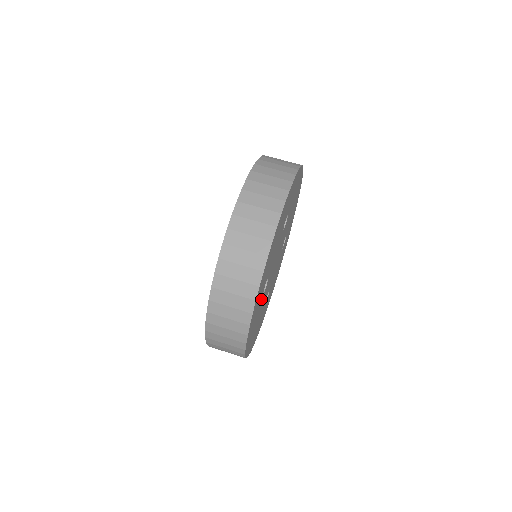
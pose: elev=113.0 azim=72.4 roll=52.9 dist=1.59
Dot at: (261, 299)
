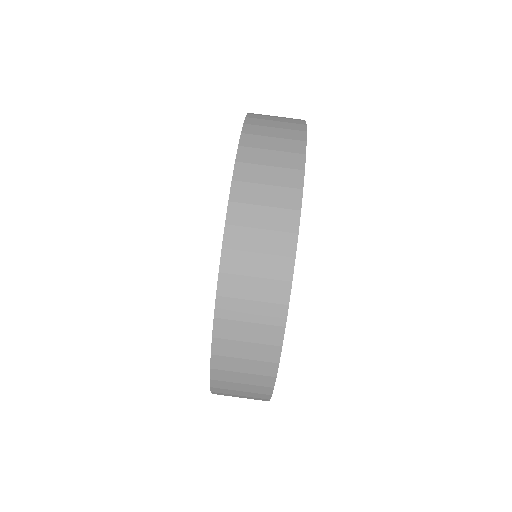
Dot at: occluded
